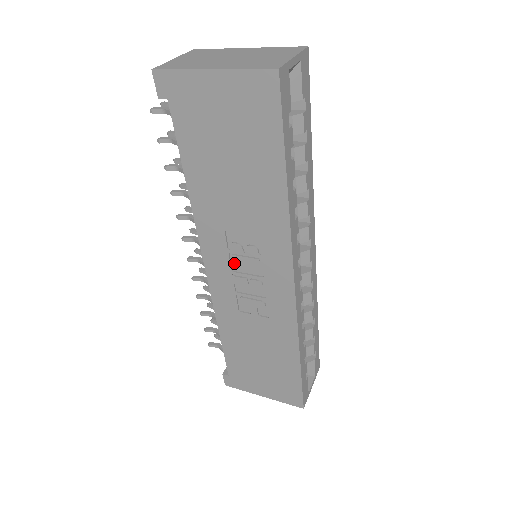
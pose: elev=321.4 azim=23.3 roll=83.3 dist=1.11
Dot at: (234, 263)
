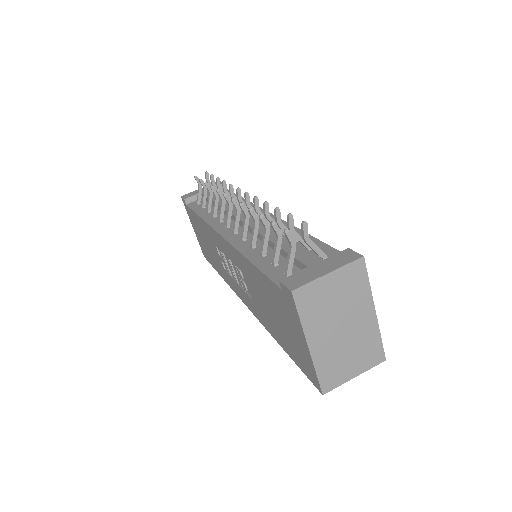
Dot at: occluded
